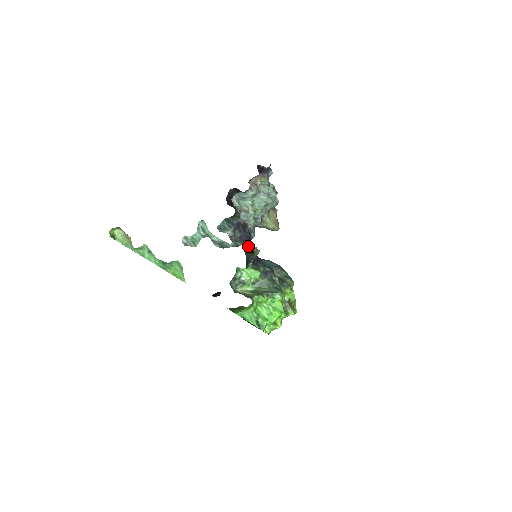
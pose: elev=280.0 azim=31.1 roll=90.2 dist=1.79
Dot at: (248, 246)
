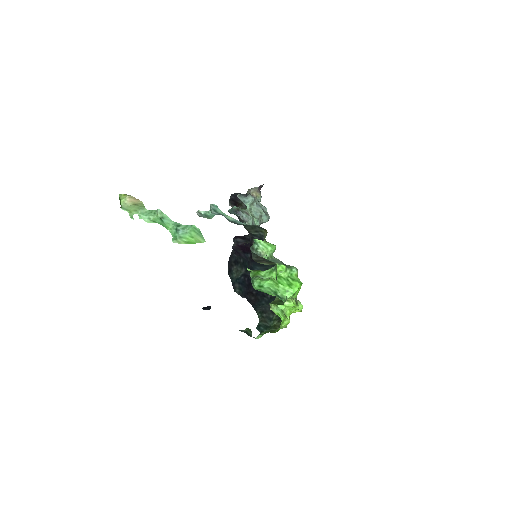
Dot at: (247, 247)
